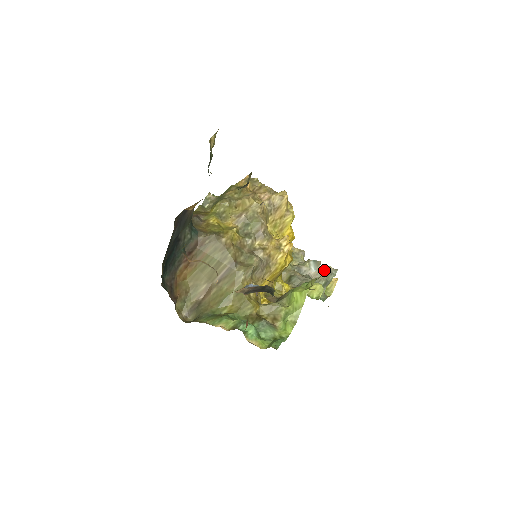
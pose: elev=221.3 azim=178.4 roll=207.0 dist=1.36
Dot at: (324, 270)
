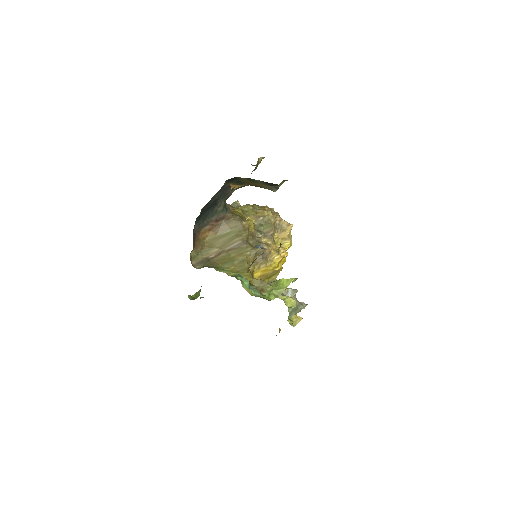
Dot at: (297, 300)
